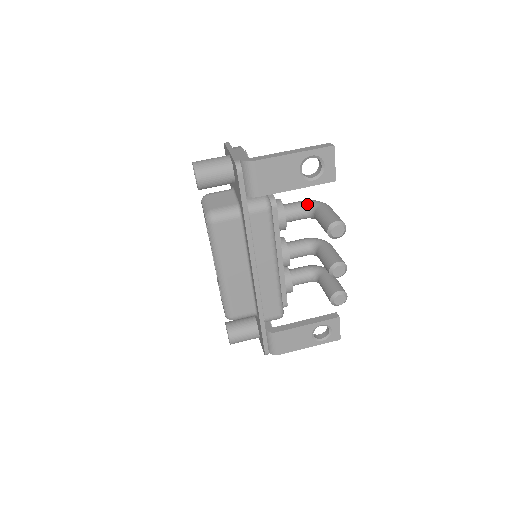
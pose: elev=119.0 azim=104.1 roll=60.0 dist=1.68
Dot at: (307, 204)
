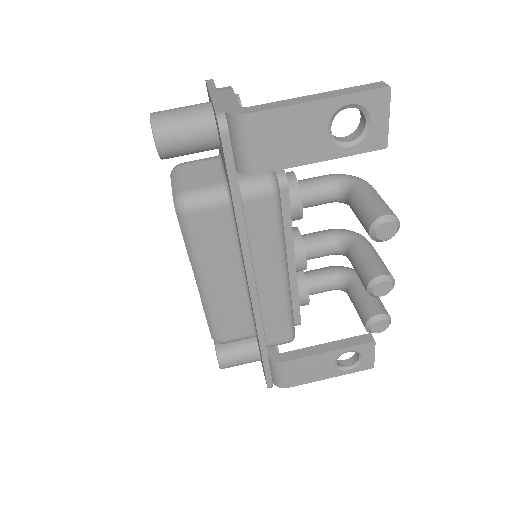
Dot at: (336, 181)
